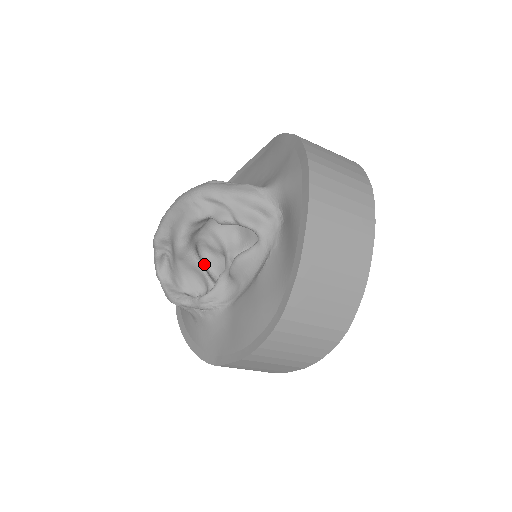
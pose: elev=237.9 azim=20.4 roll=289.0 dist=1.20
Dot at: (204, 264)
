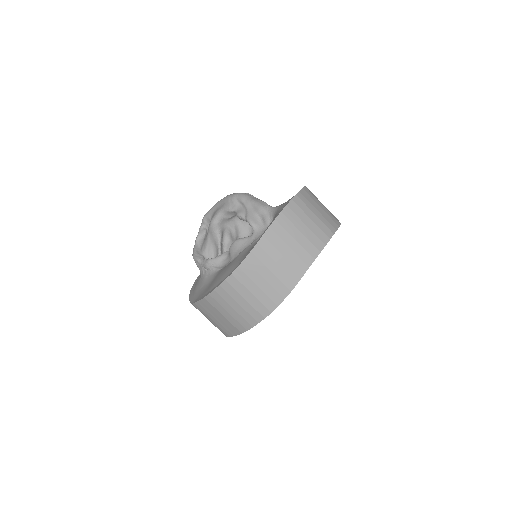
Dot at: (223, 245)
